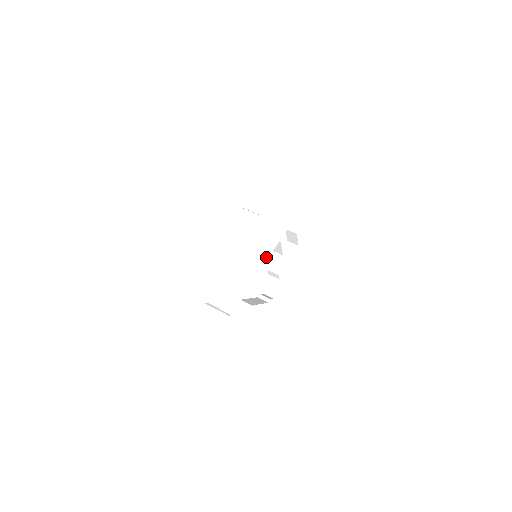
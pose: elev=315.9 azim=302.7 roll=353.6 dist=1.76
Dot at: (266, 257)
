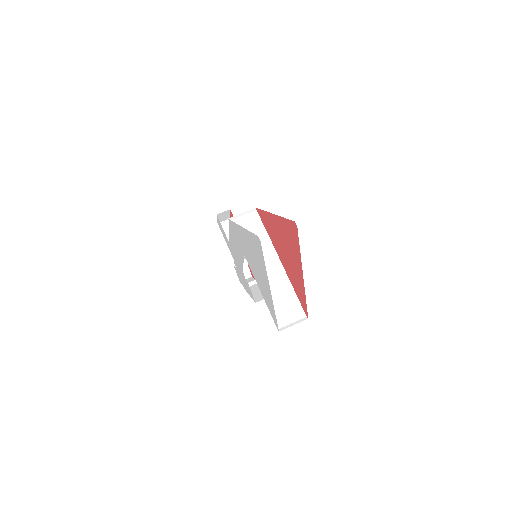
Dot at: (272, 248)
